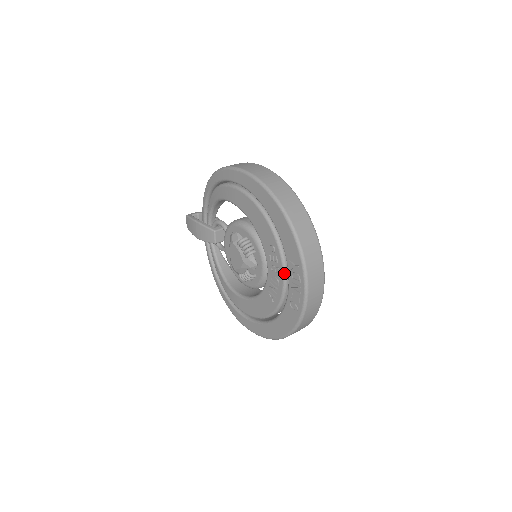
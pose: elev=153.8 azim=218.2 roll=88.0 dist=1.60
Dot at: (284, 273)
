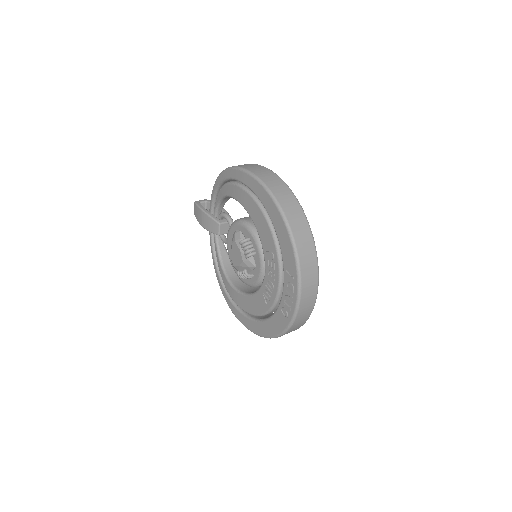
Dot at: (280, 280)
